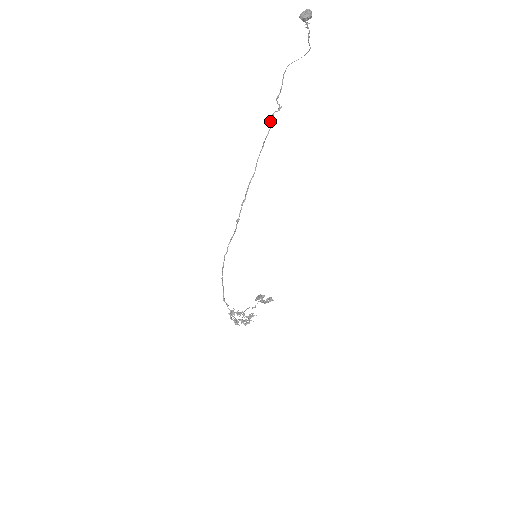
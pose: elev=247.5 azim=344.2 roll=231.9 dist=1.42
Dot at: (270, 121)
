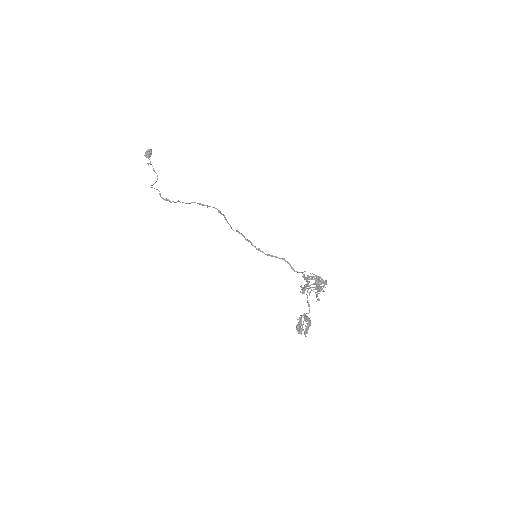
Dot at: (168, 200)
